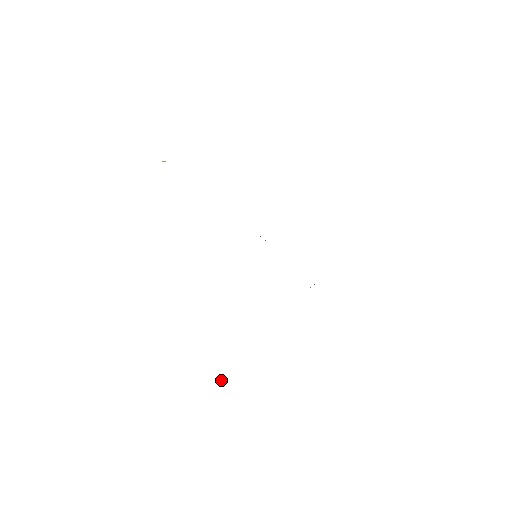
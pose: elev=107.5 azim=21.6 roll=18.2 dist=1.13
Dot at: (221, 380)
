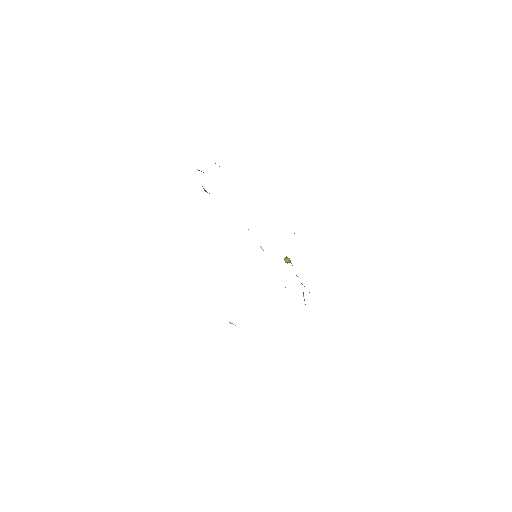
Dot at: occluded
